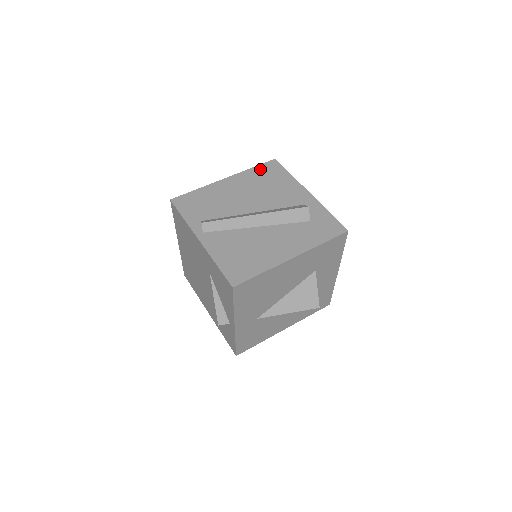
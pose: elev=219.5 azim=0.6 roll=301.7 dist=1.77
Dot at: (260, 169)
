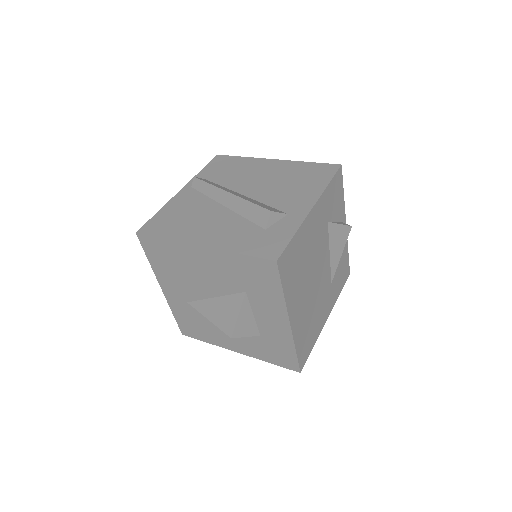
Dot at: (312, 166)
